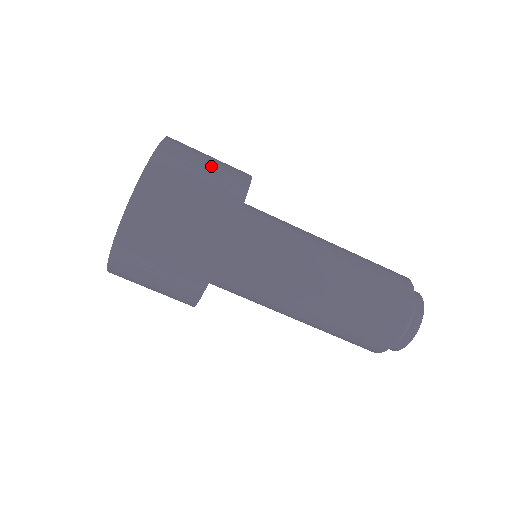
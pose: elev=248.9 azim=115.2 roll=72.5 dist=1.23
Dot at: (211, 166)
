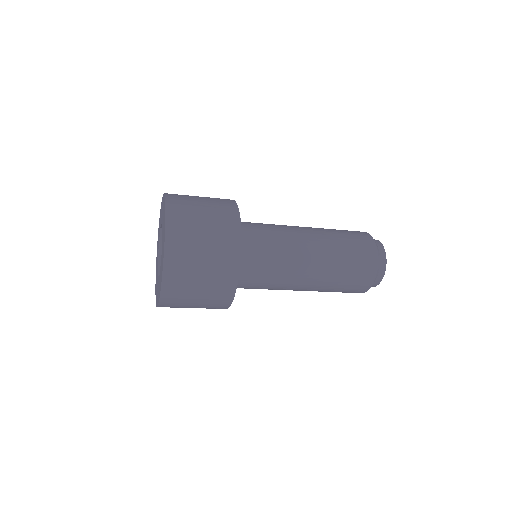
Dot at: (208, 248)
